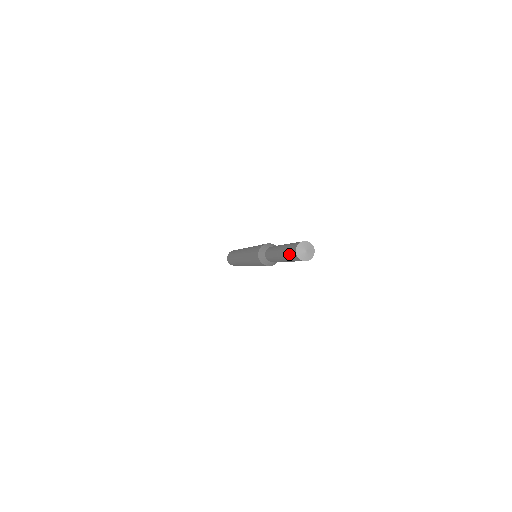
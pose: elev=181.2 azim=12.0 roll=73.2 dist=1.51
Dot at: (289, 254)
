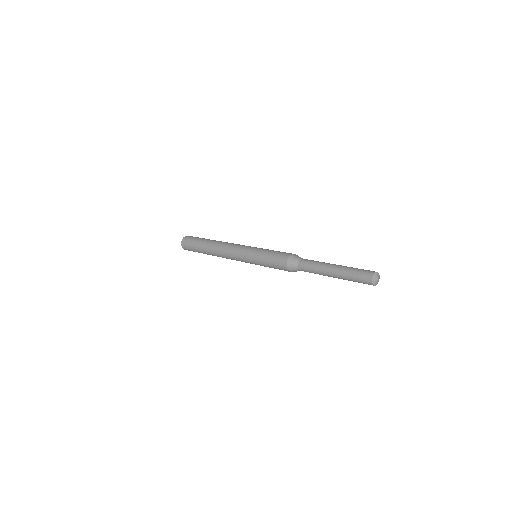
Dot at: (359, 272)
